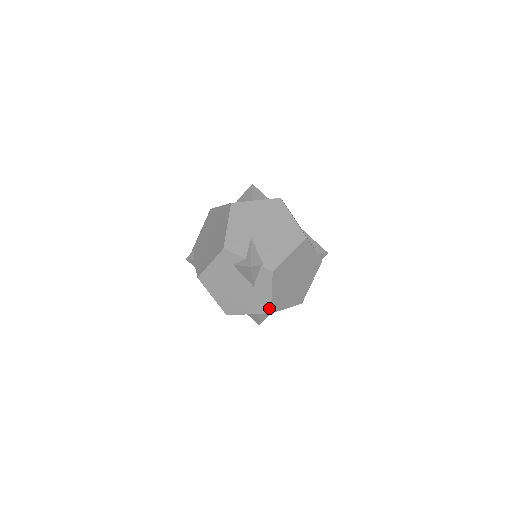
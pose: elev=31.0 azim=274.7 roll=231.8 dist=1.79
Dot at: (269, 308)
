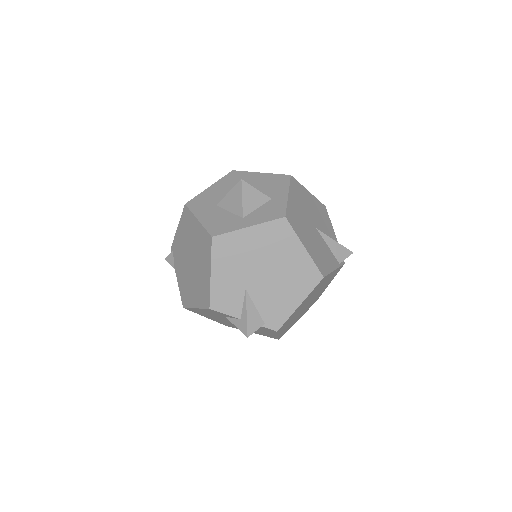
Dot at: (276, 338)
